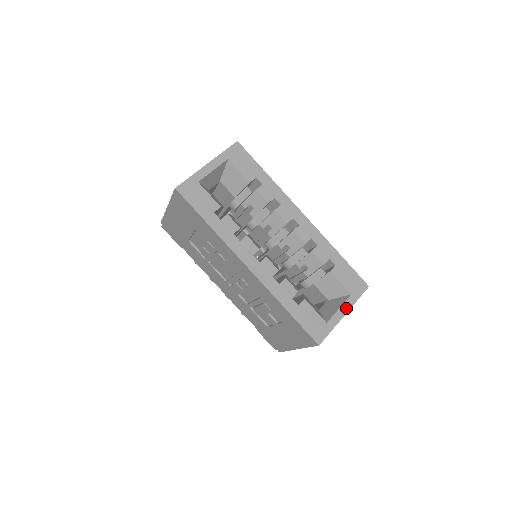
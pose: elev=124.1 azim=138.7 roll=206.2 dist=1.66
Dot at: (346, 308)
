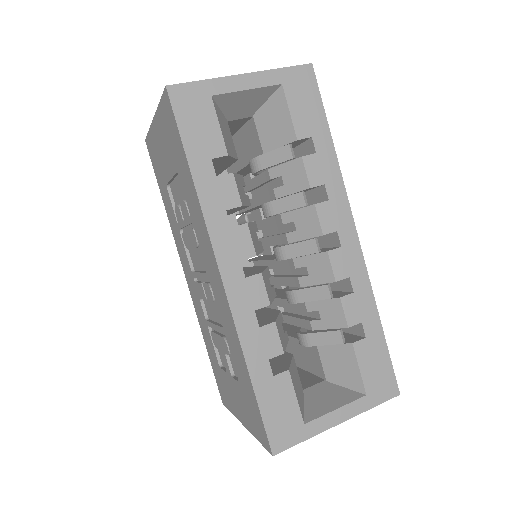
Dot at: (347, 413)
